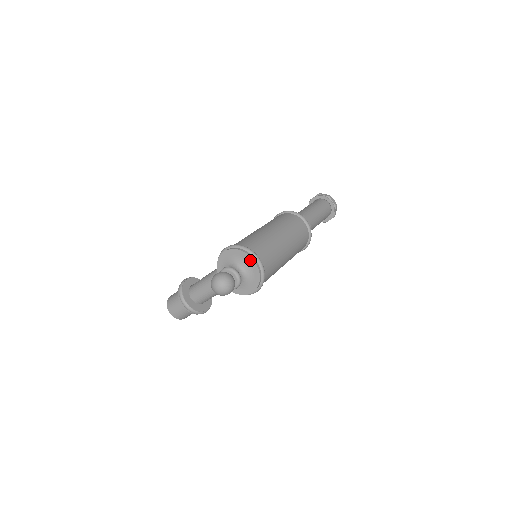
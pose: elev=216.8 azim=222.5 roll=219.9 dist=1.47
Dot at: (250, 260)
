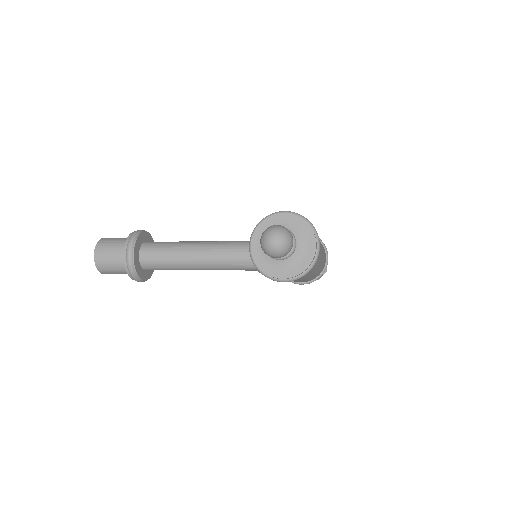
Dot at: (311, 241)
